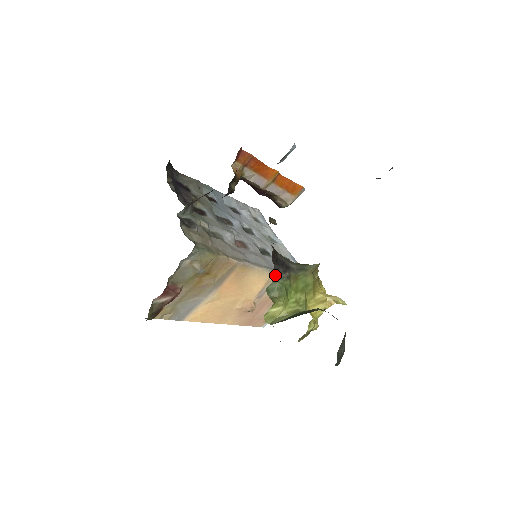
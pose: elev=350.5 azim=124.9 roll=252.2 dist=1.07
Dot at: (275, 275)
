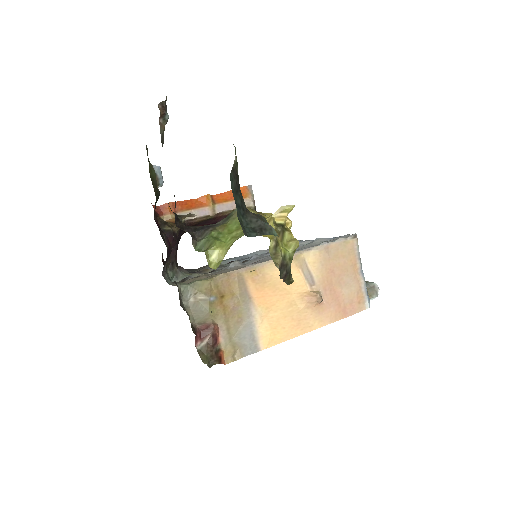
Dot at: (200, 238)
